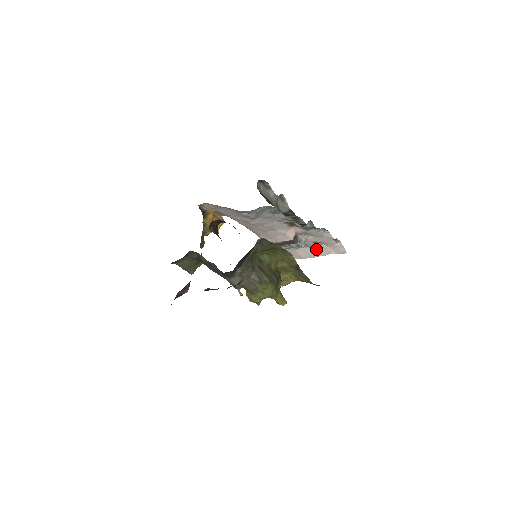
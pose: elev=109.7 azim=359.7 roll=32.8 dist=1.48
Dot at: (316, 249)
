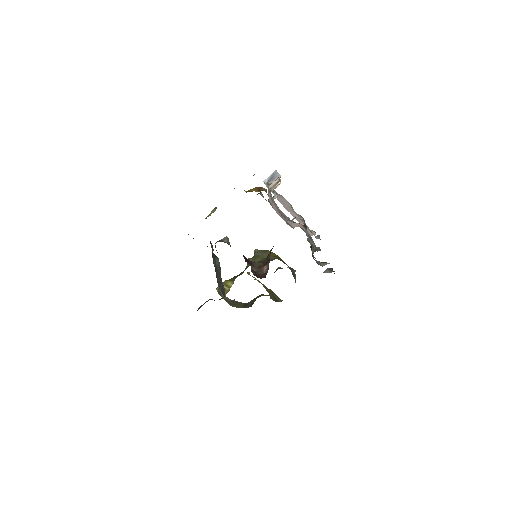
Dot at: occluded
